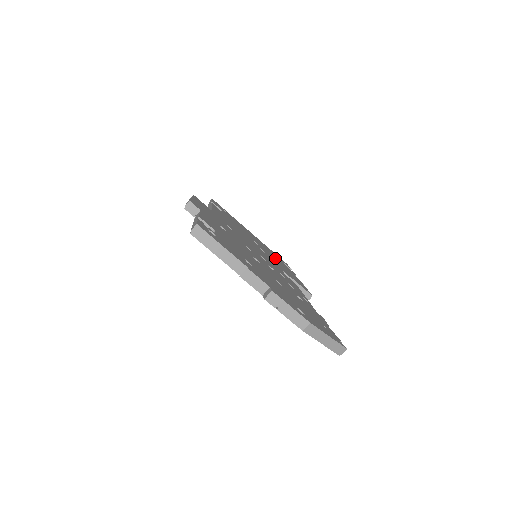
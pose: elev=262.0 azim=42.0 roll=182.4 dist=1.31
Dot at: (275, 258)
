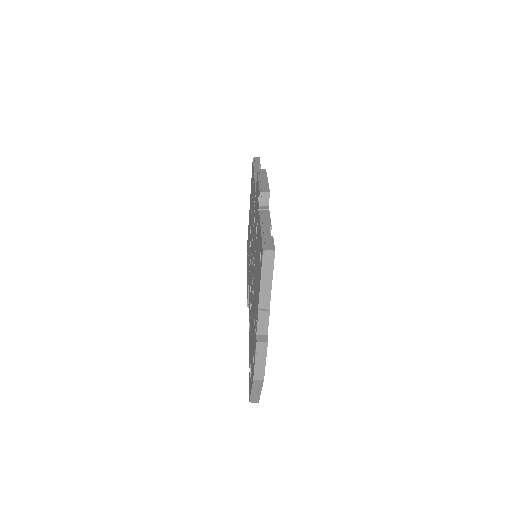
Dot at: occluded
